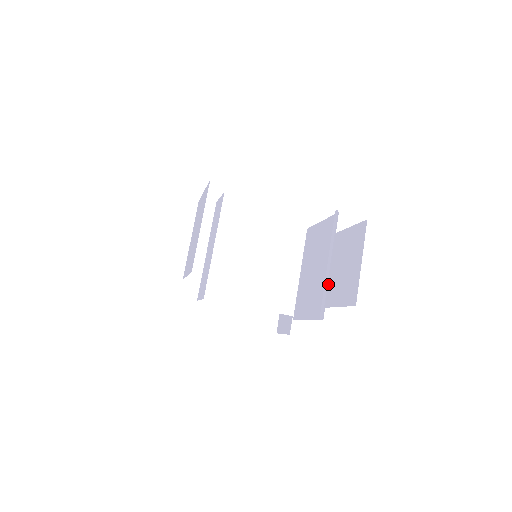
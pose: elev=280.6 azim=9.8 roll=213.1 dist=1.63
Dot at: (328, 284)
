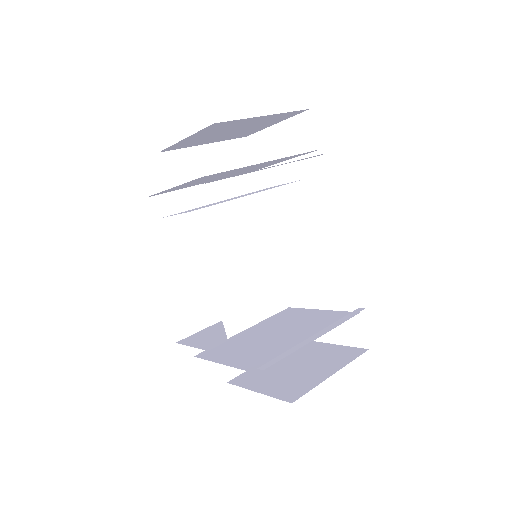
Dot at: occluded
